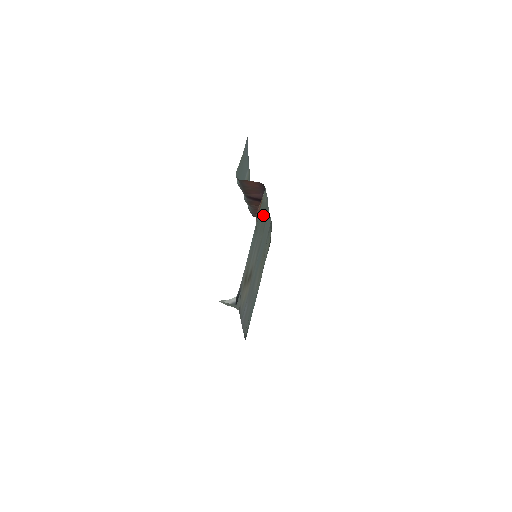
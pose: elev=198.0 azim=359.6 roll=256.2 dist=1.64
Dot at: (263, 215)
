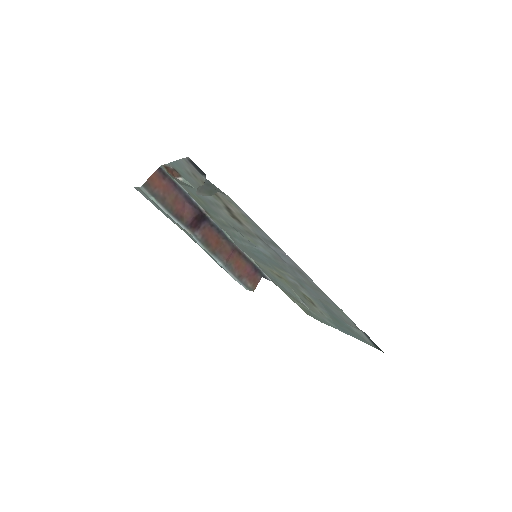
Dot at: (196, 197)
